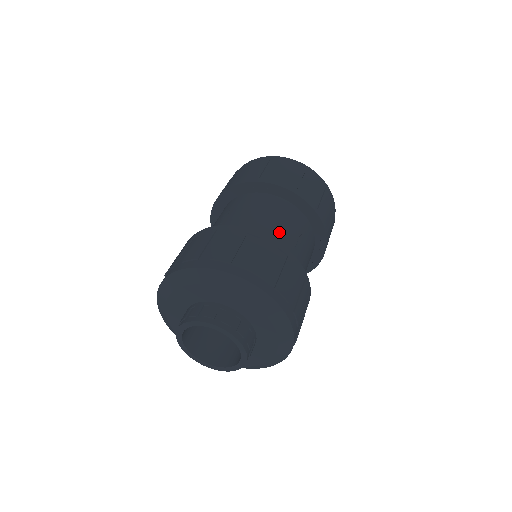
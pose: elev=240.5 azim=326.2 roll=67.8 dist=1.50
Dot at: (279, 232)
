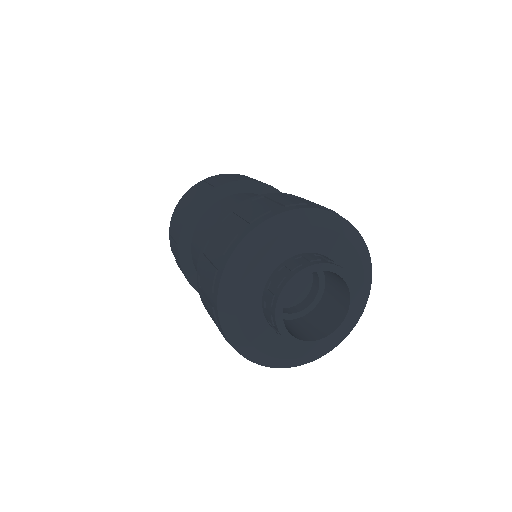
Dot at: occluded
